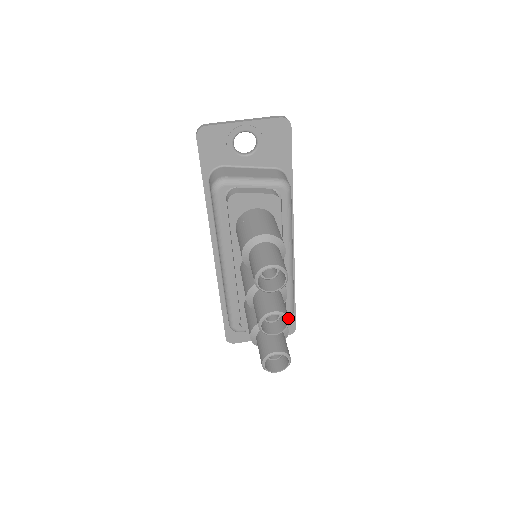
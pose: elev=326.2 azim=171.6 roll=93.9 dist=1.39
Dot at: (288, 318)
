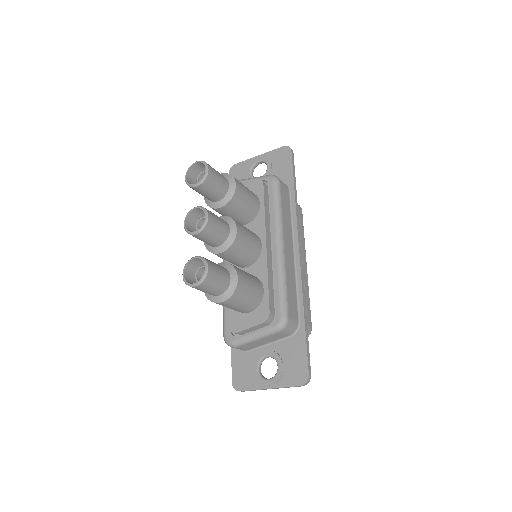
Dot at: (207, 212)
